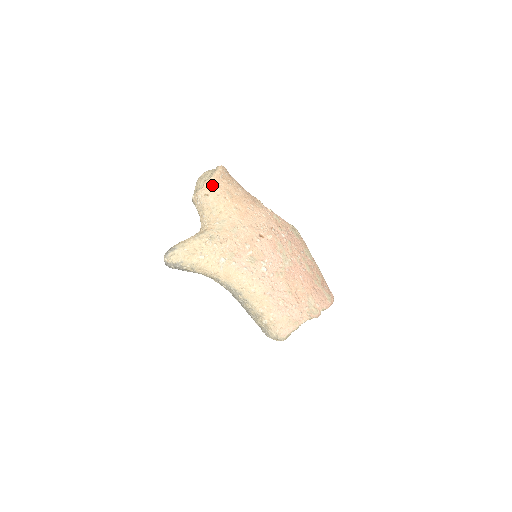
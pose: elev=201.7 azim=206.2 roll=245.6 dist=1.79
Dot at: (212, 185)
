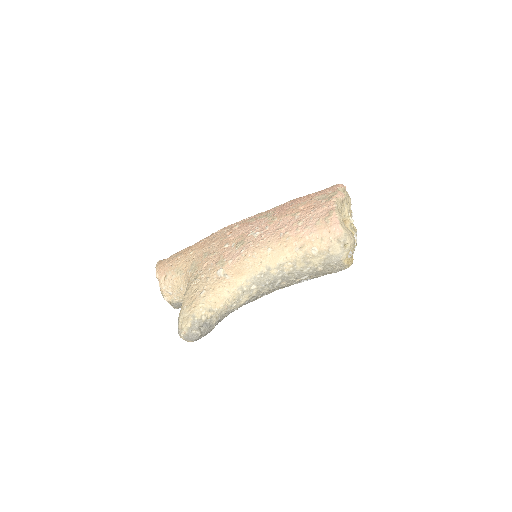
Dot at: (161, 269)
